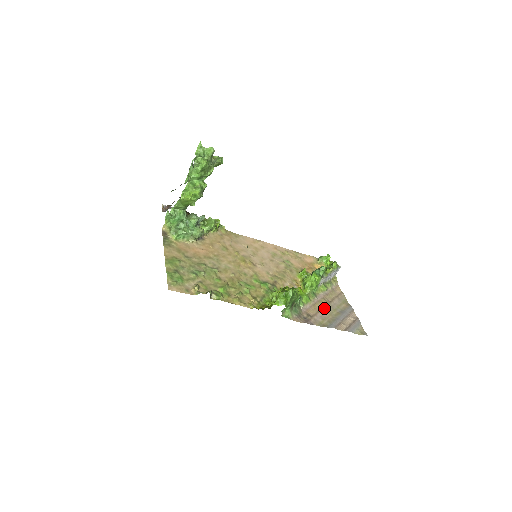
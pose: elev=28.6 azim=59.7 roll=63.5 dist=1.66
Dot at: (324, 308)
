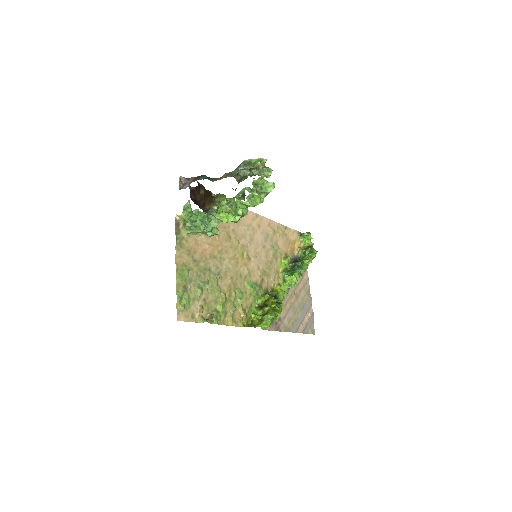
Dot at: (292, 305)
